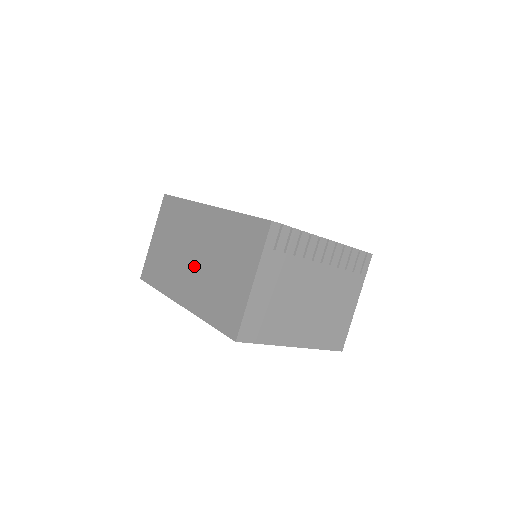
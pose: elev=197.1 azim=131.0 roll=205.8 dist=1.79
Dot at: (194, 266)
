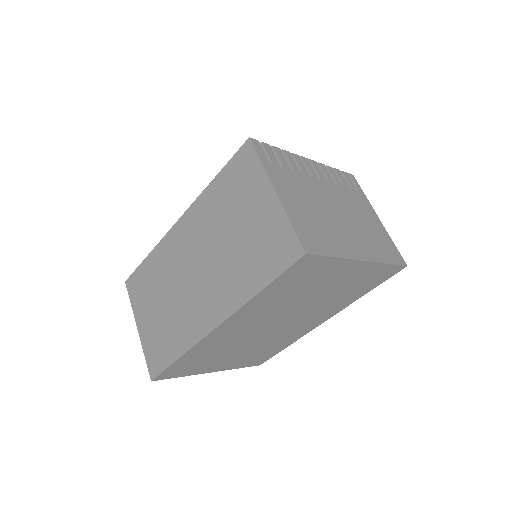
Dot at: (203, 277)
